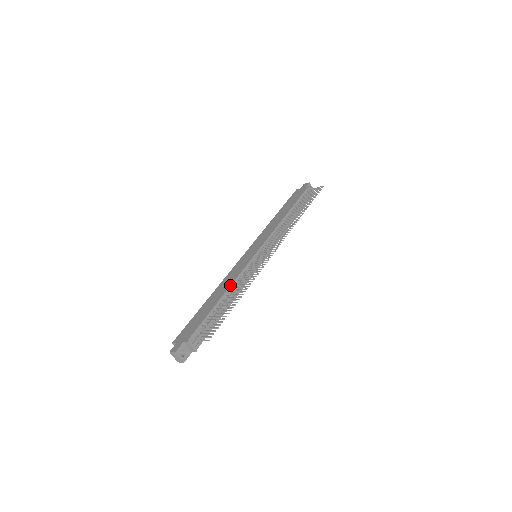
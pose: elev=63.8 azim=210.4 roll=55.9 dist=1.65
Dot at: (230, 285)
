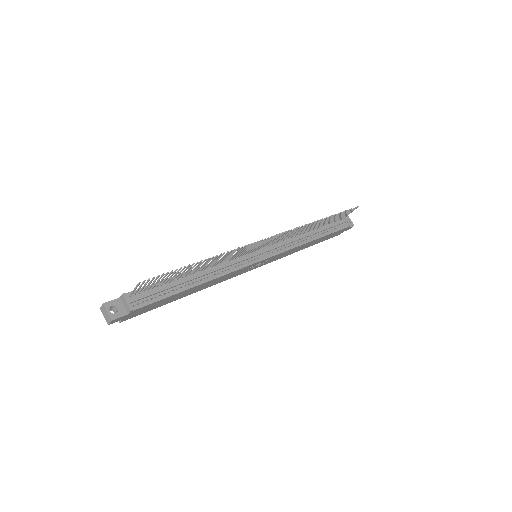
Dot at: occluded
